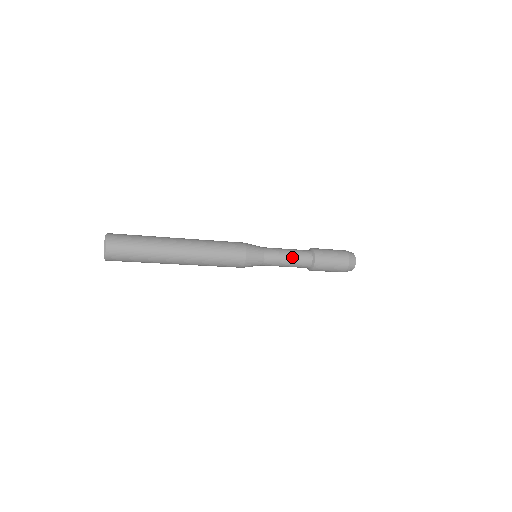
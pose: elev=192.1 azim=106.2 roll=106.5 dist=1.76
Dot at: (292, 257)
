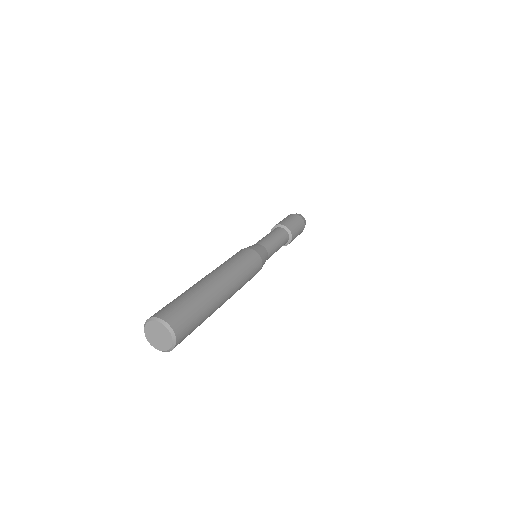
Dot at: (279, 240)
